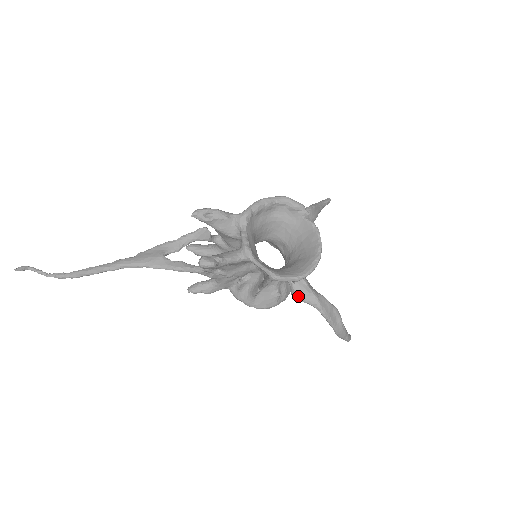
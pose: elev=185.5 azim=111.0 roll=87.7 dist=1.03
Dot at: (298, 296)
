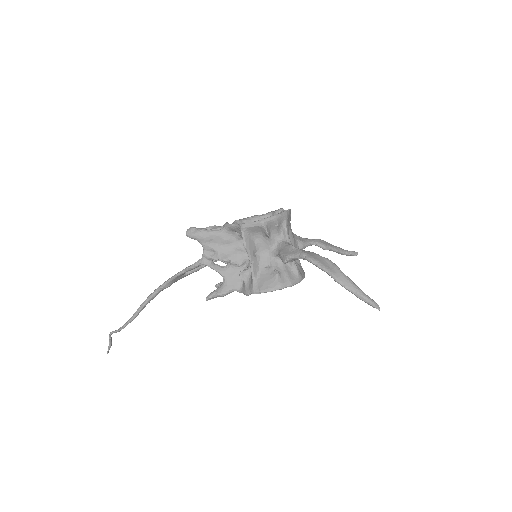
Dot at: (284, 256)
